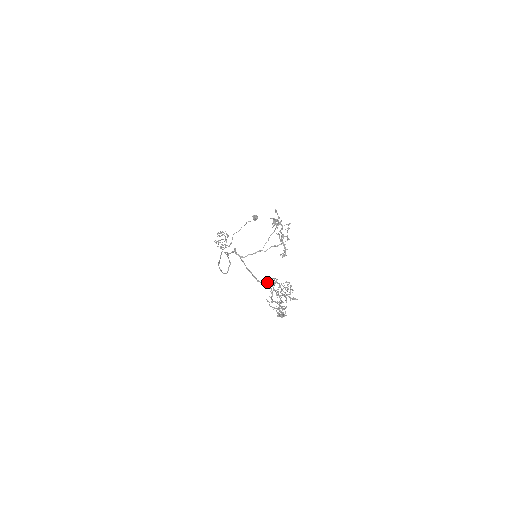
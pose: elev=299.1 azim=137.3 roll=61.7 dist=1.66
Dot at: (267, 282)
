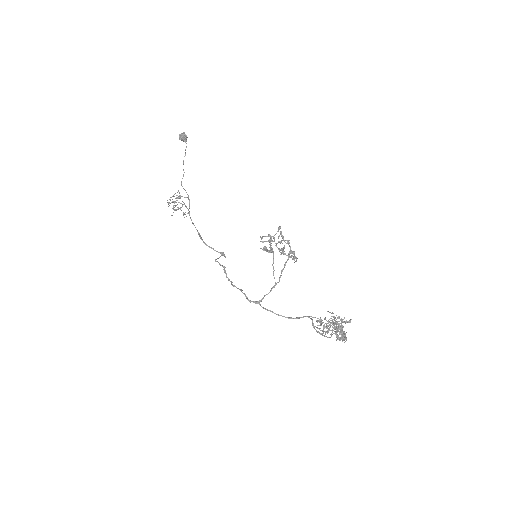
Dot at: (308, 317)
